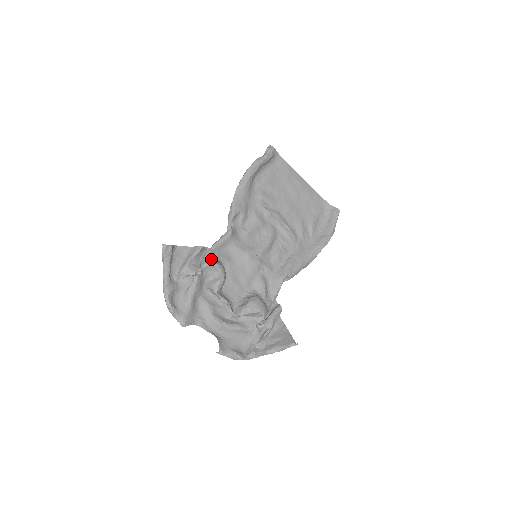
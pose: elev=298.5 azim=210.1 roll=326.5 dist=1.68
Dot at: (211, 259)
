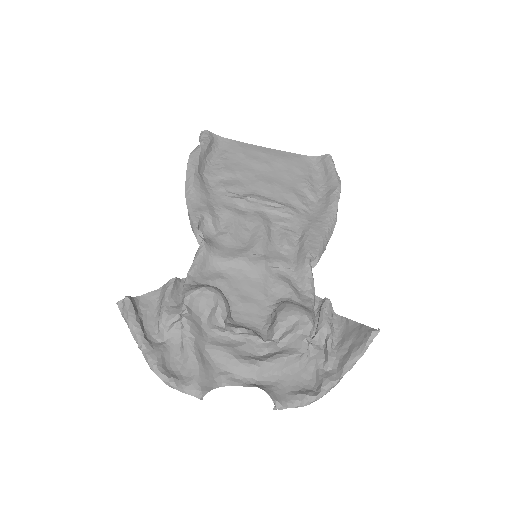
Dot at: (193, 287)
